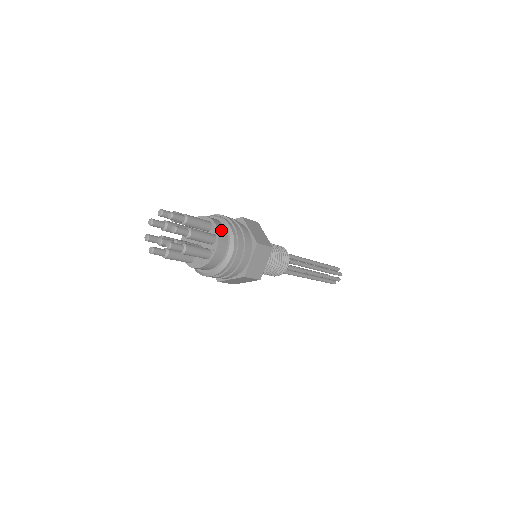
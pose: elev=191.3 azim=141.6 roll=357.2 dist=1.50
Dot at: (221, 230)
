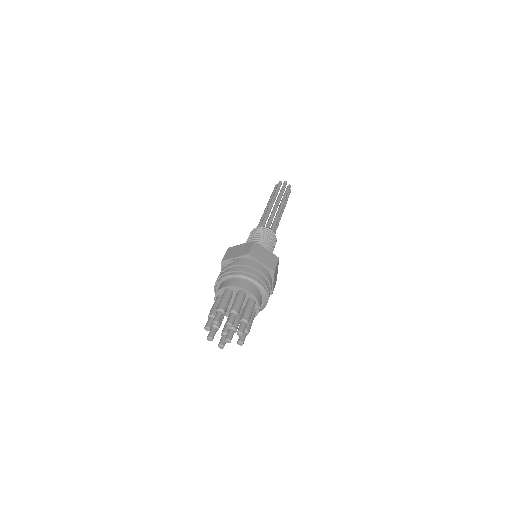
Dot at: (254, 291)
